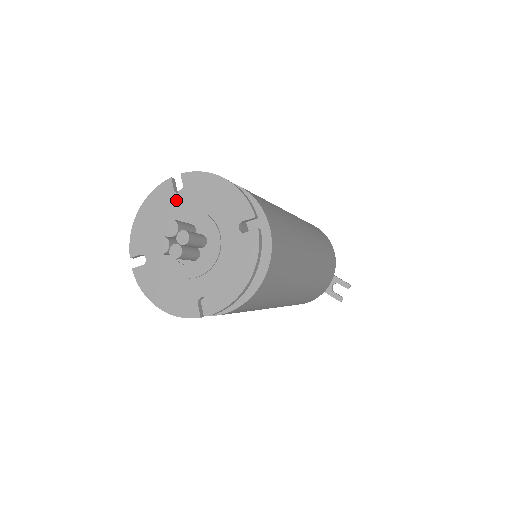
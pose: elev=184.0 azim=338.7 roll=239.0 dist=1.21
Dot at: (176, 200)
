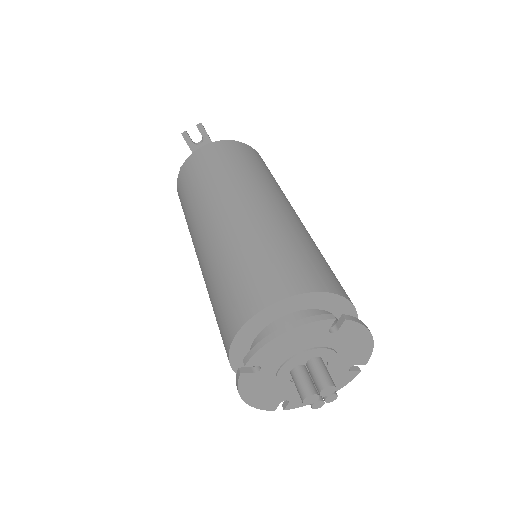
Dot at: (324, 337)
